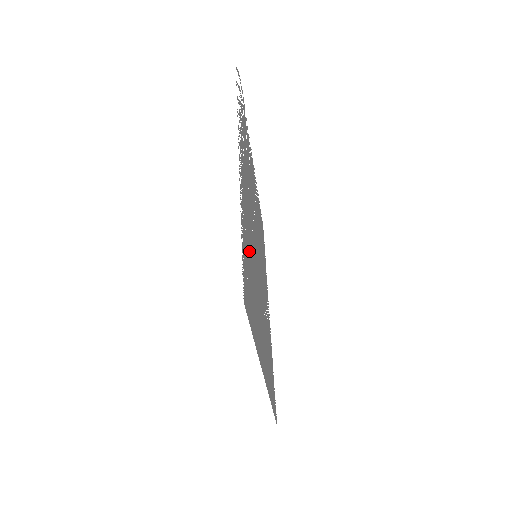
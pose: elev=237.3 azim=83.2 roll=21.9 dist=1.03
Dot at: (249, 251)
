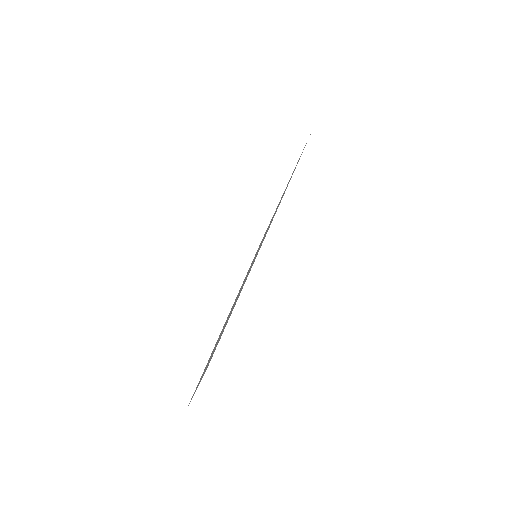
Dot at: occluded
